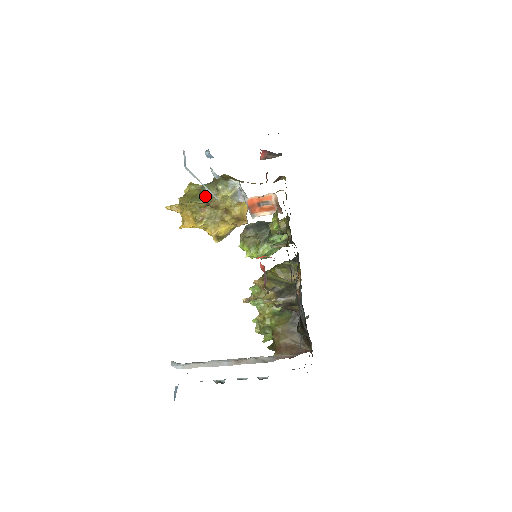
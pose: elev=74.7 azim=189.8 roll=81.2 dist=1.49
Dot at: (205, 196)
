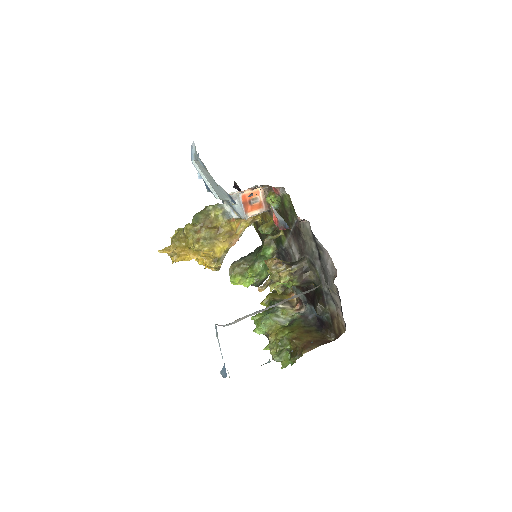
Dot at: (199, 218)
